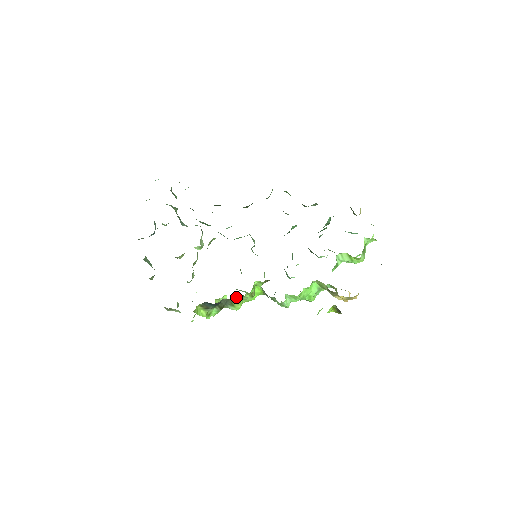
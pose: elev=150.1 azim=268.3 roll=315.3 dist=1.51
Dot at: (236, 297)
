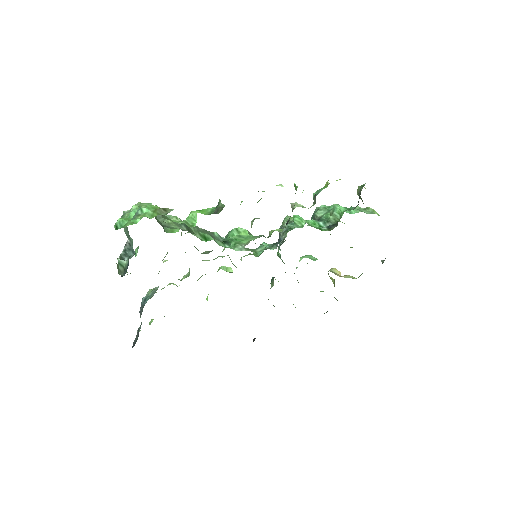
Dot at: occluded
